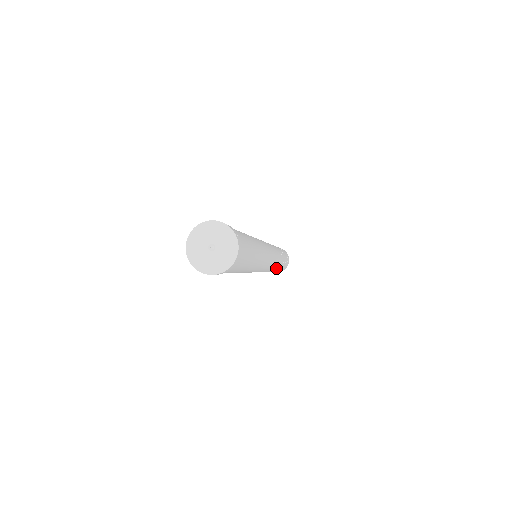
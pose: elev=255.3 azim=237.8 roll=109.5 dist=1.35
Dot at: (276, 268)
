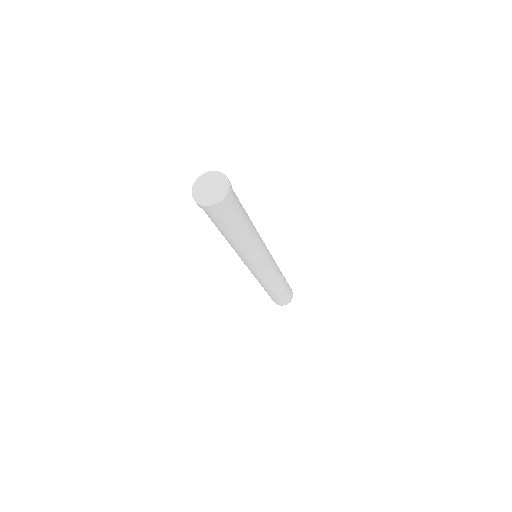
Dot at: (273, 286)
